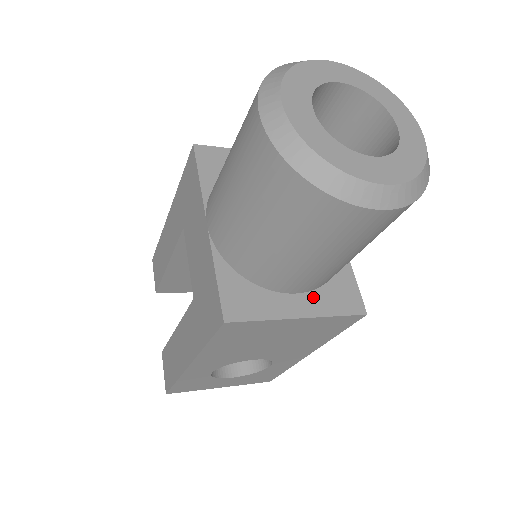
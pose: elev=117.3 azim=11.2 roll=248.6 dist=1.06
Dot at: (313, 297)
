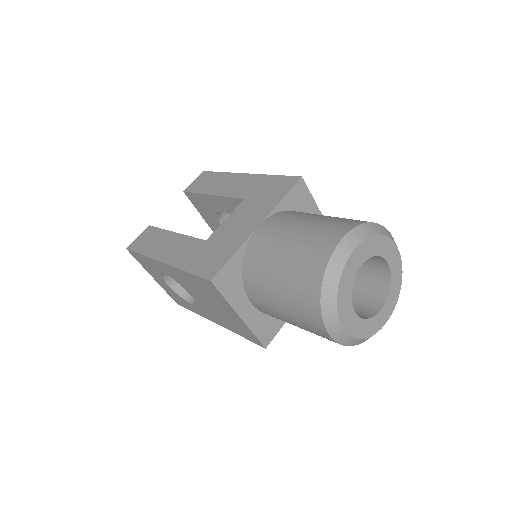
Dot at: (256, 314)
